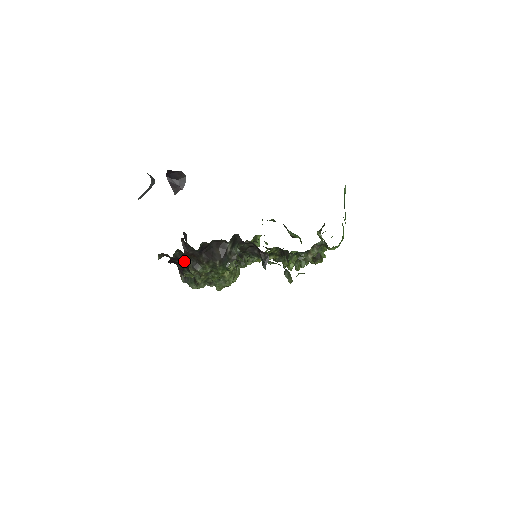
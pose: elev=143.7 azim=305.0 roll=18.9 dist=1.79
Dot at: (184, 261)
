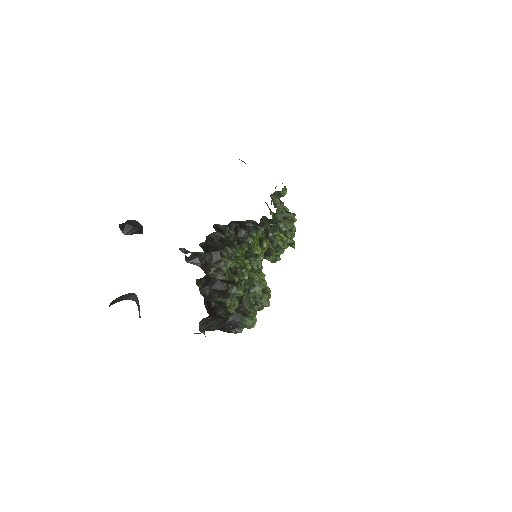
Dot at: (213, 291)
